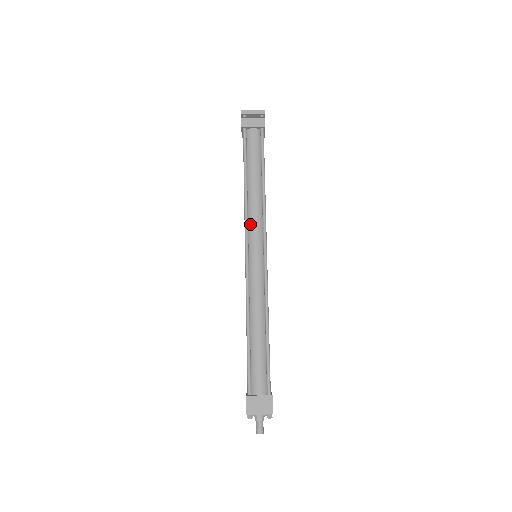
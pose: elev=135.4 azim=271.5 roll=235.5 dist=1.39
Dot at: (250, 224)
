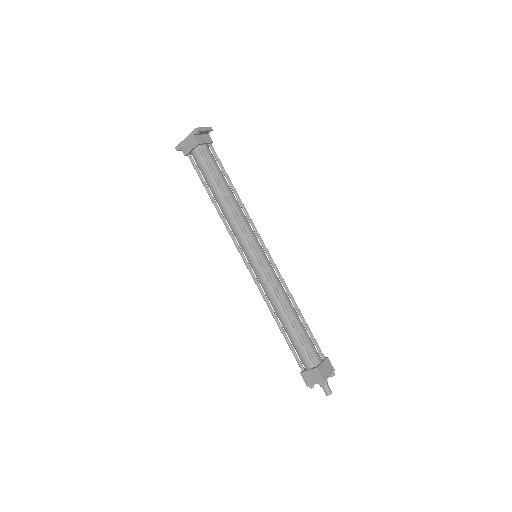
Dot at: (245, 229)
